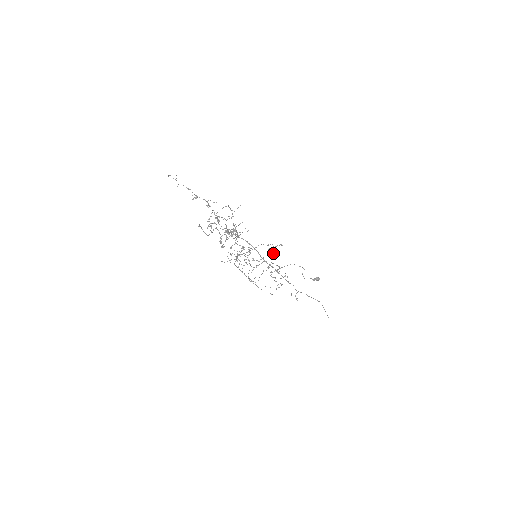
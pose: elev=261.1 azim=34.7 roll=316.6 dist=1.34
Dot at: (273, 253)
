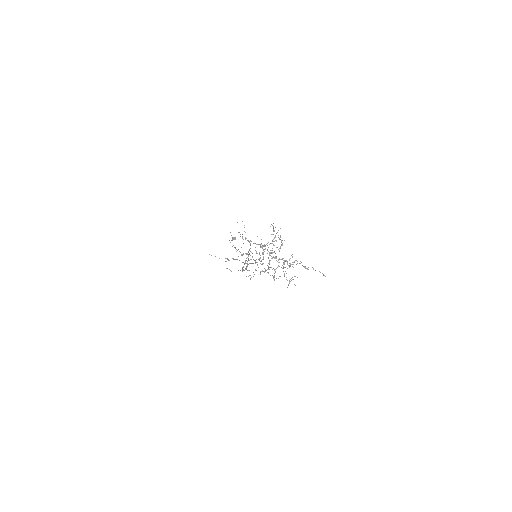
Dot at: occluded
